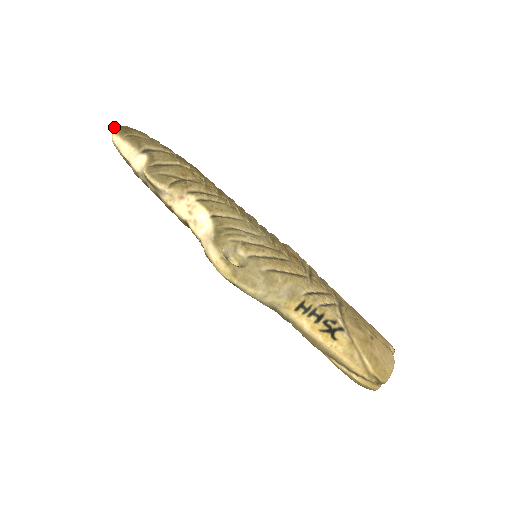
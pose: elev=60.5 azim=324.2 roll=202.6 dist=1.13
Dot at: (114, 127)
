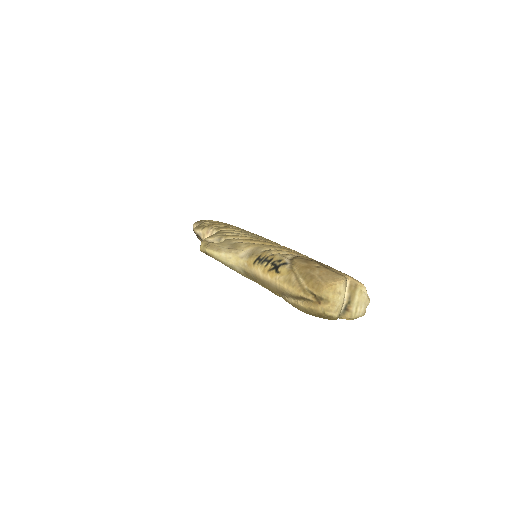
Dot at: occluded
